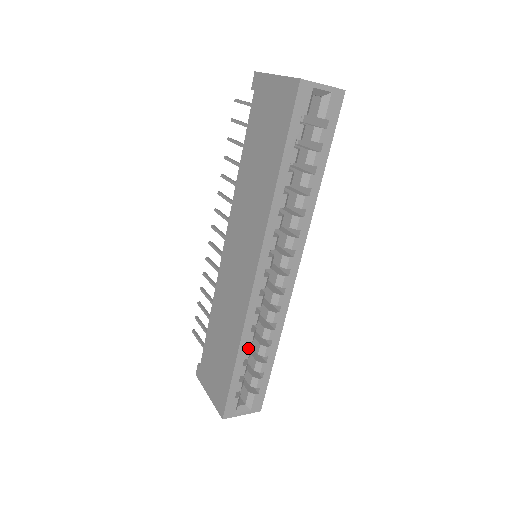
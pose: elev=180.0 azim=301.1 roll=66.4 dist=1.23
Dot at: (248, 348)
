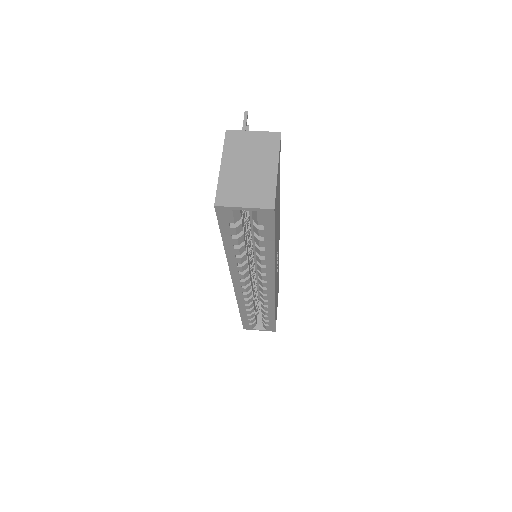
Dot at: (248, 310)
